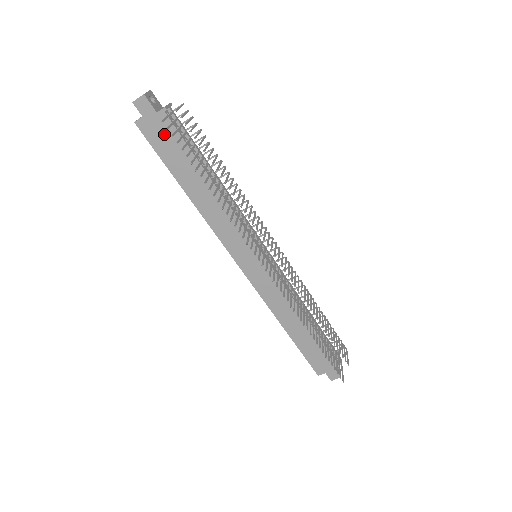
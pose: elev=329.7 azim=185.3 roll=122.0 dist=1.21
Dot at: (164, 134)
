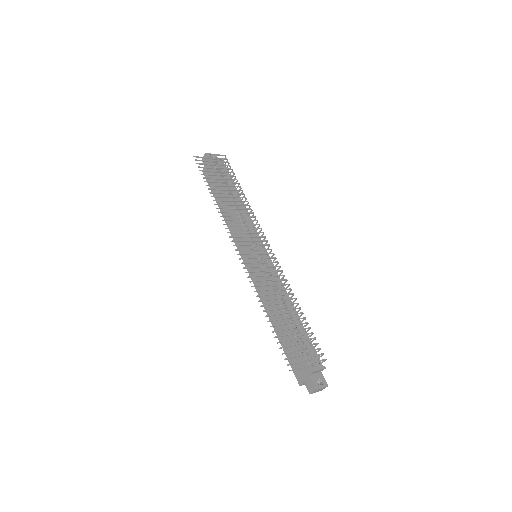
Dot at: occluded
